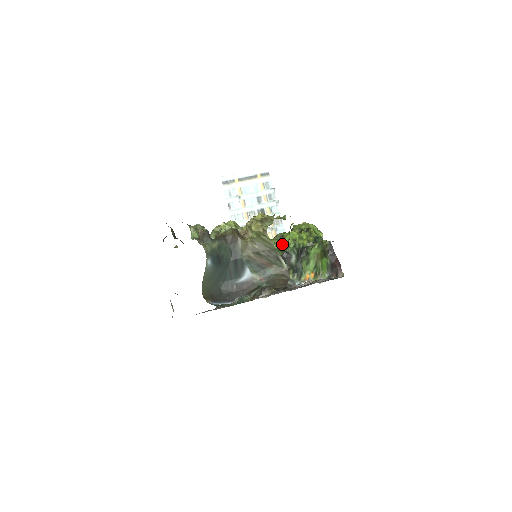
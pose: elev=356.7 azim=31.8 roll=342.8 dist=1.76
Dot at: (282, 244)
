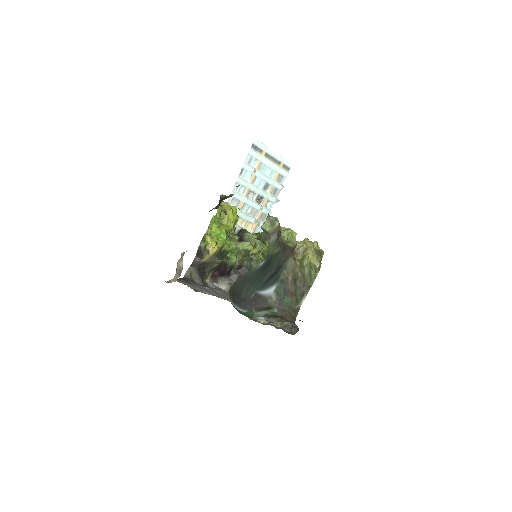
Dot at: (264, 248)
